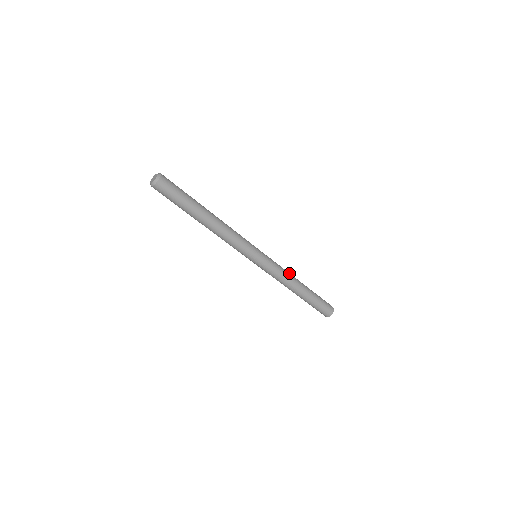
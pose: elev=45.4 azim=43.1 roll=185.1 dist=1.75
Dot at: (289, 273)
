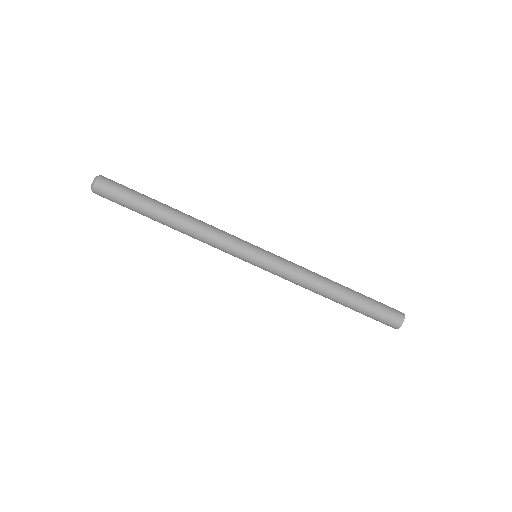
Dot at: occluded
